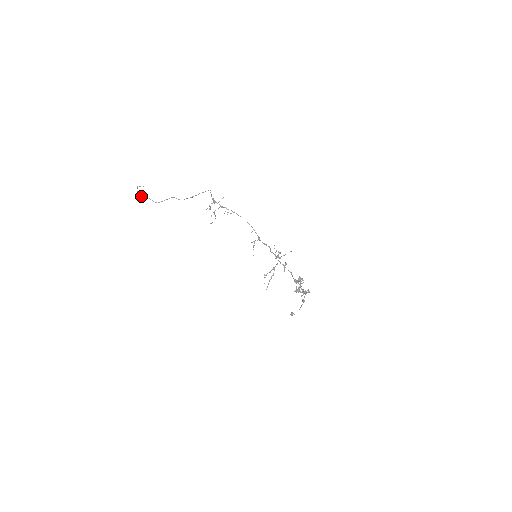
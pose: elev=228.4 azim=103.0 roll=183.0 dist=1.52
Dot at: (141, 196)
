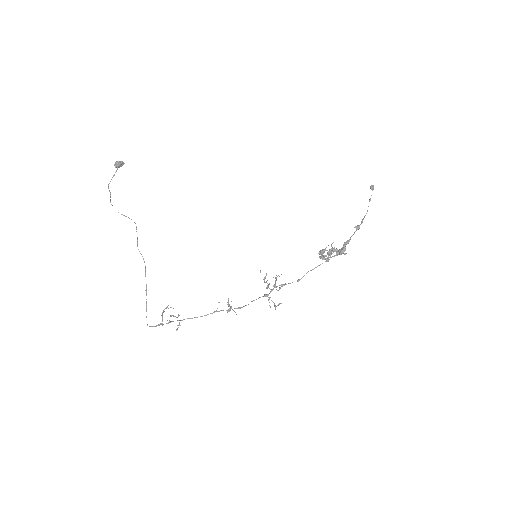
Dot at: (121, 166)
